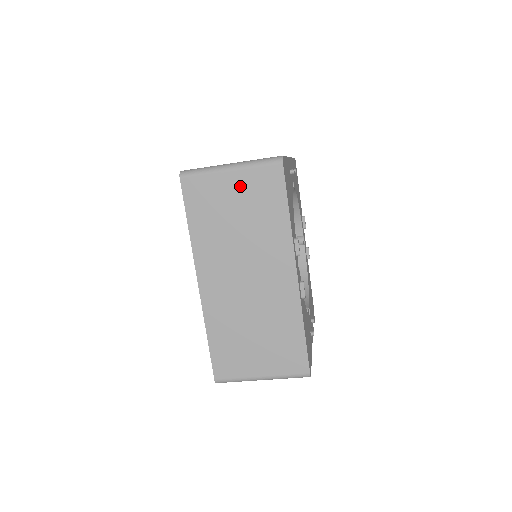
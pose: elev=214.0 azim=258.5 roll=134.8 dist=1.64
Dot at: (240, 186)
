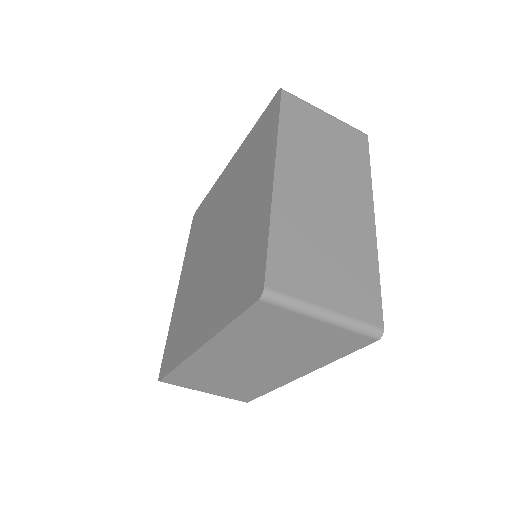
Dot at: (317, 332)
